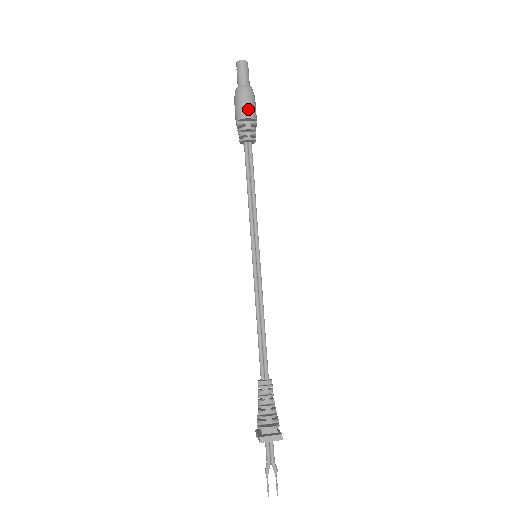
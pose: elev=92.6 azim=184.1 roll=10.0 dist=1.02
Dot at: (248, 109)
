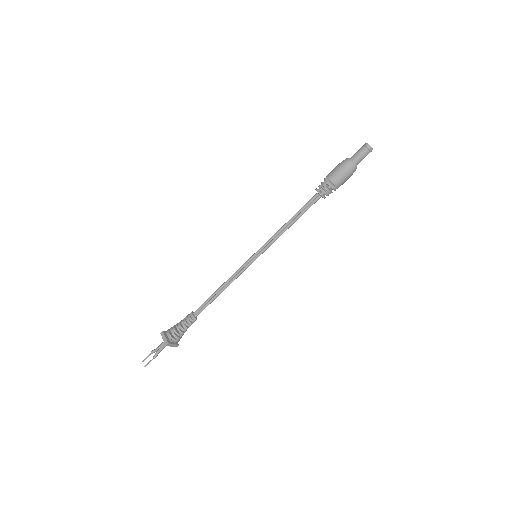
Dot at: (335, 174)
